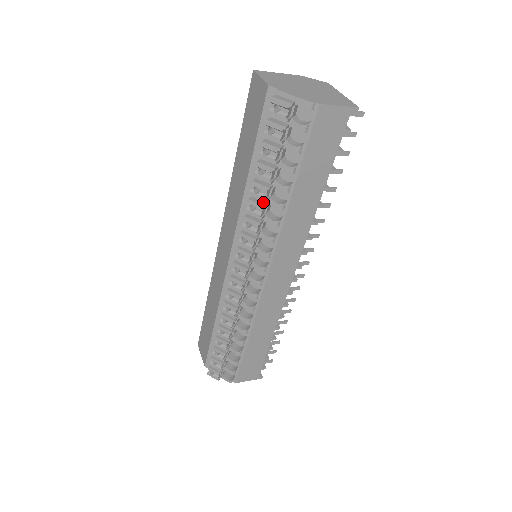
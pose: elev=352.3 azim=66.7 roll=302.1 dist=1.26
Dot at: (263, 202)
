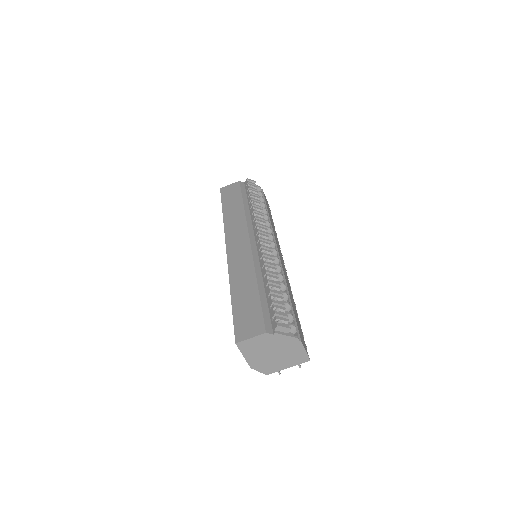
Dot at: occluded
